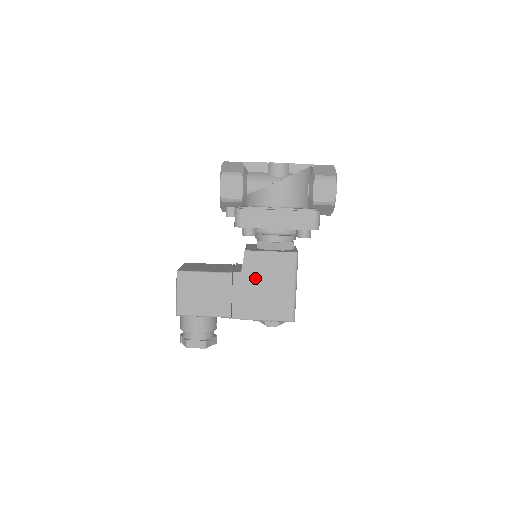
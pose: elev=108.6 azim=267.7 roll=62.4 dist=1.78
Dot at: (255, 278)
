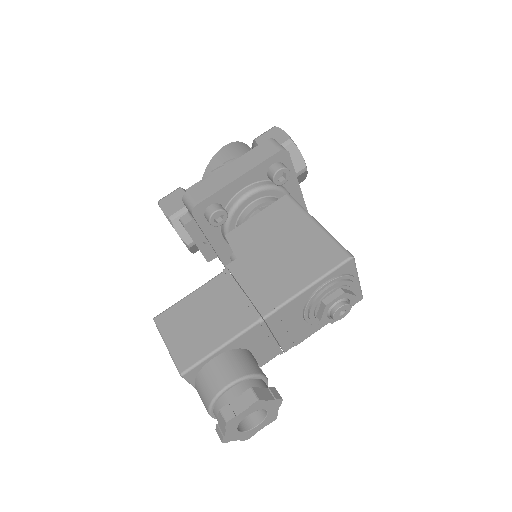
Dot at: (258, 250)
